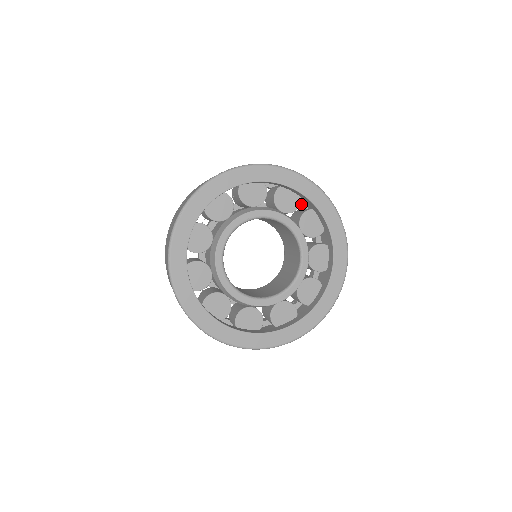
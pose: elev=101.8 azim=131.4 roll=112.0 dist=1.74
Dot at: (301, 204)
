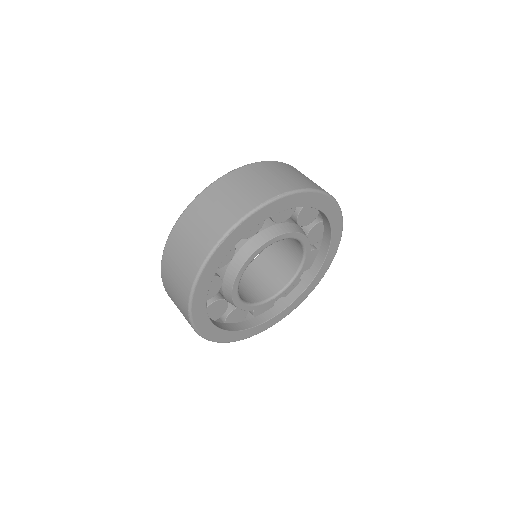
Dot at: occluded
